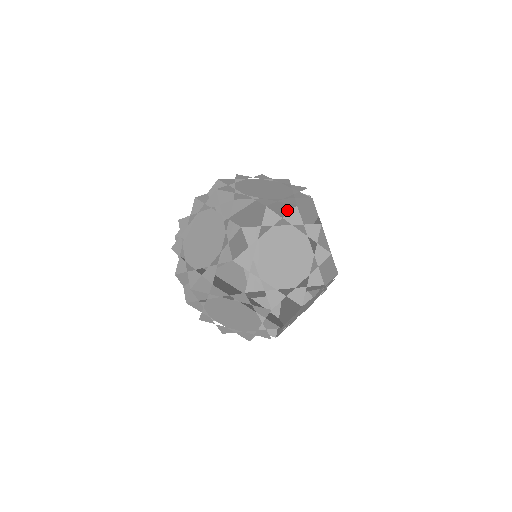
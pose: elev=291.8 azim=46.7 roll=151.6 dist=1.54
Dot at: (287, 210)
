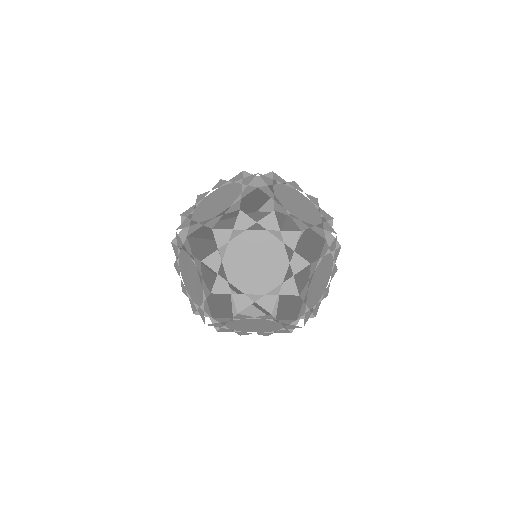
Dot at: (291, 229)
